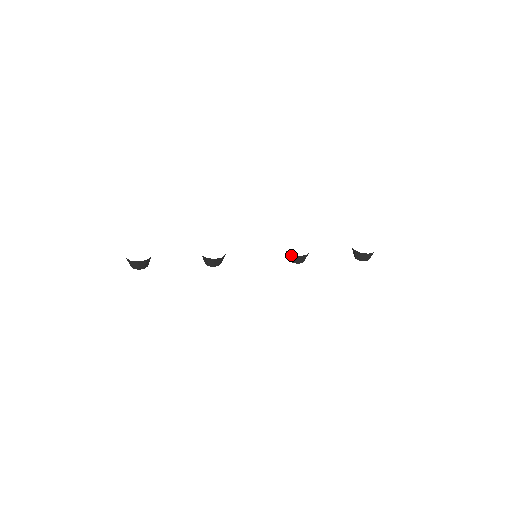
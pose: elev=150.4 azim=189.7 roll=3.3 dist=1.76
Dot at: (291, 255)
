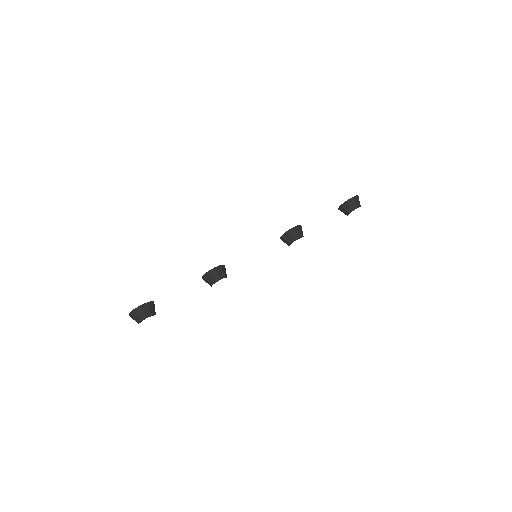
Dot at: (285, 234)
